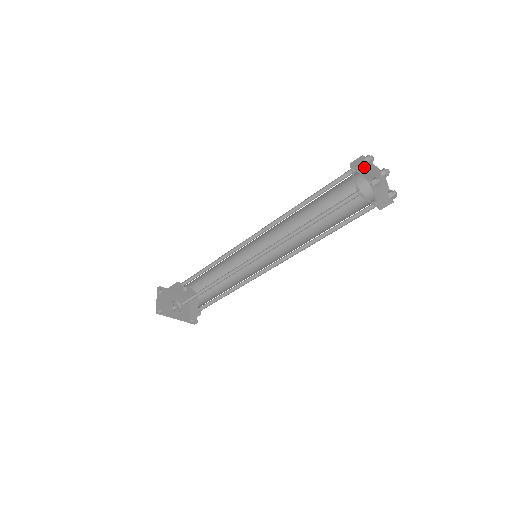
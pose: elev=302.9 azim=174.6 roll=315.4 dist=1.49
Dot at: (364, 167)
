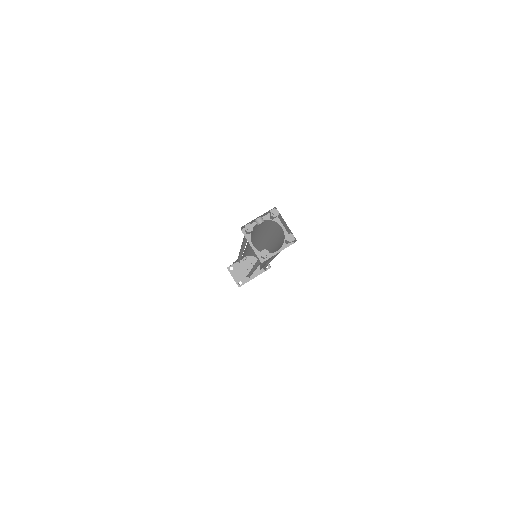
Dot at: (254, 221)
